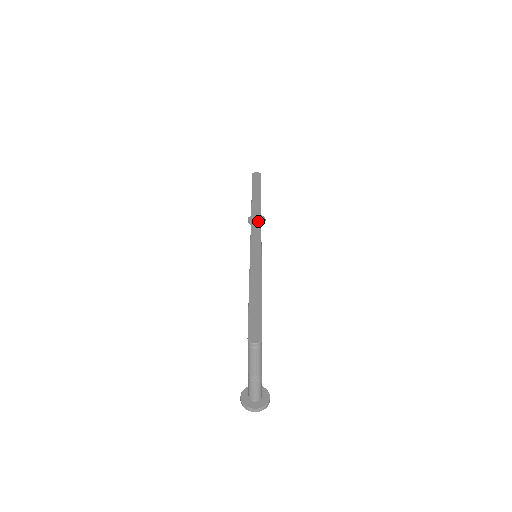
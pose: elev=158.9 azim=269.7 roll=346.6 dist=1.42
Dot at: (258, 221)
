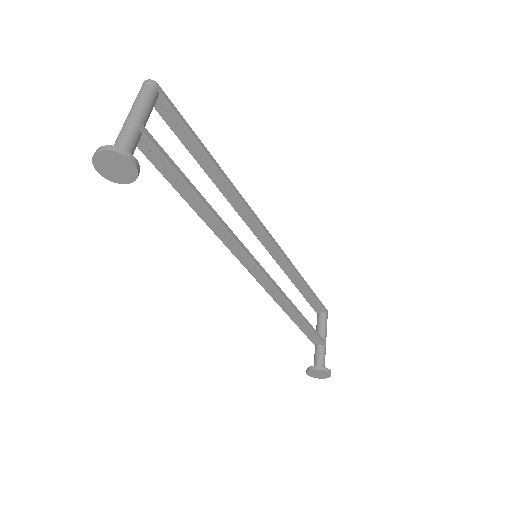
Dot at: occluded
